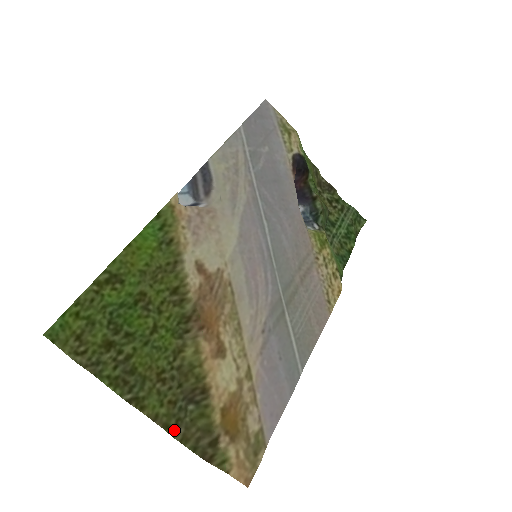
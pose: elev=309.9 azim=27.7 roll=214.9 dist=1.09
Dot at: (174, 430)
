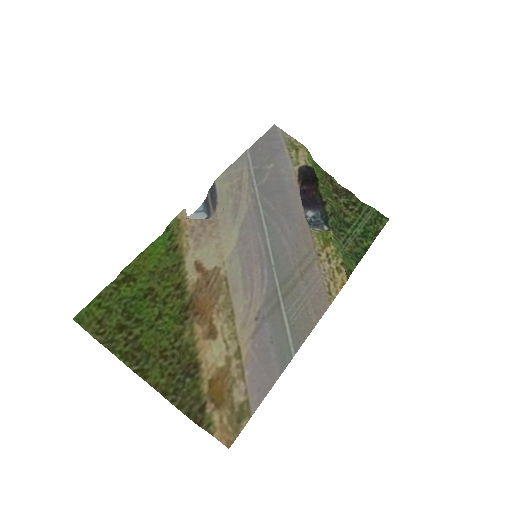
Dot at: (172, 397)
